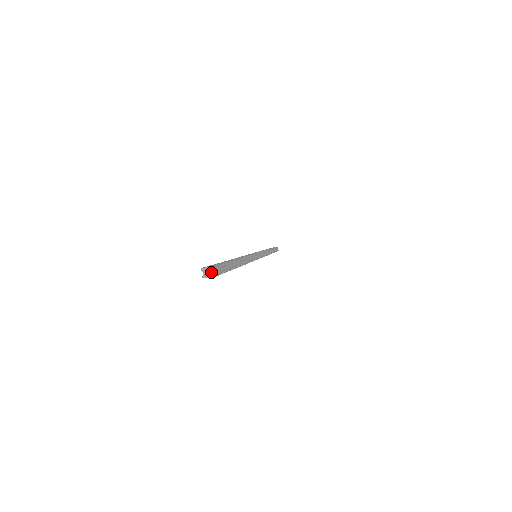
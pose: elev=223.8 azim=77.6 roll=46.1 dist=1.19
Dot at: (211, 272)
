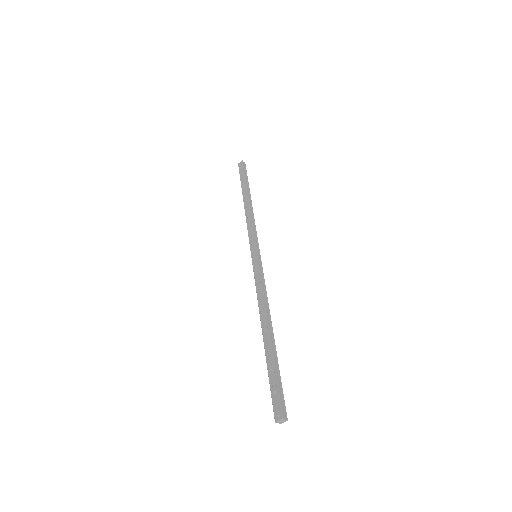
Dot at: (283, 421)
